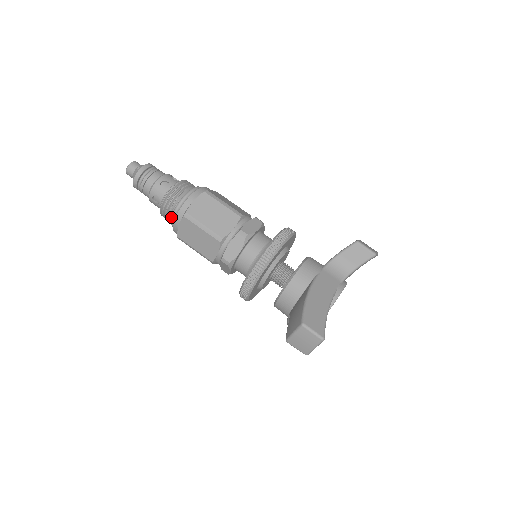
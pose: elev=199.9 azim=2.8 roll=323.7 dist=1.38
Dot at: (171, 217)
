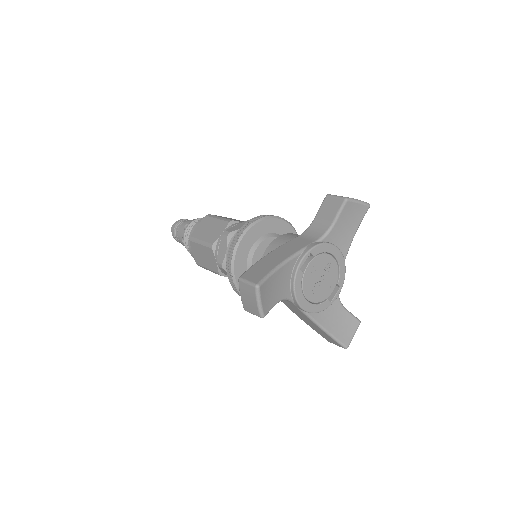
Dot at: occluded
